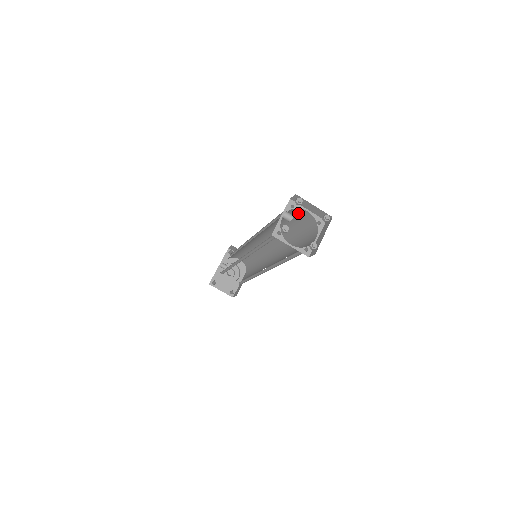
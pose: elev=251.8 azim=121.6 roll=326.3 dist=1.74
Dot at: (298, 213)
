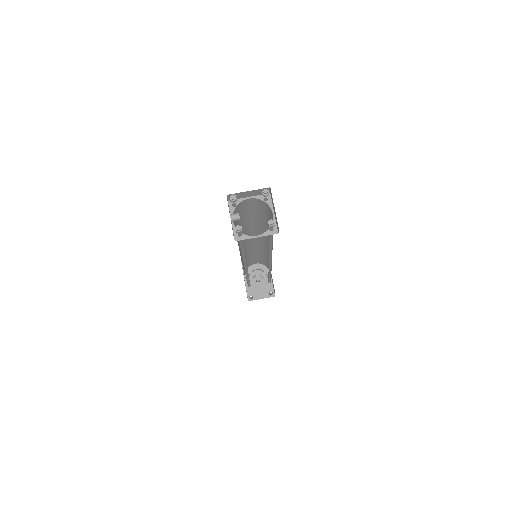
Dot at: (245, 205)
